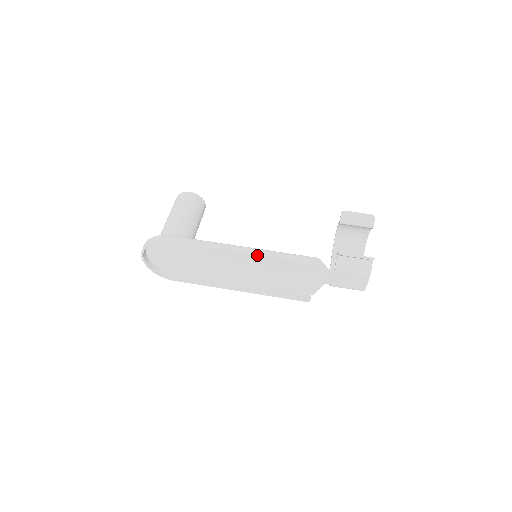
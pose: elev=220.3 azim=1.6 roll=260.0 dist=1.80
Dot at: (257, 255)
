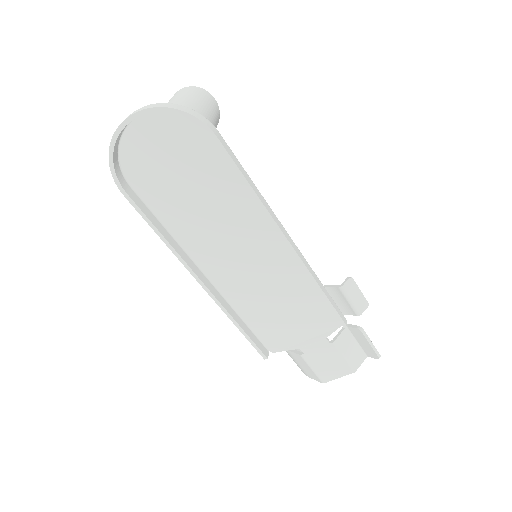
Dot at: (304, 263)
